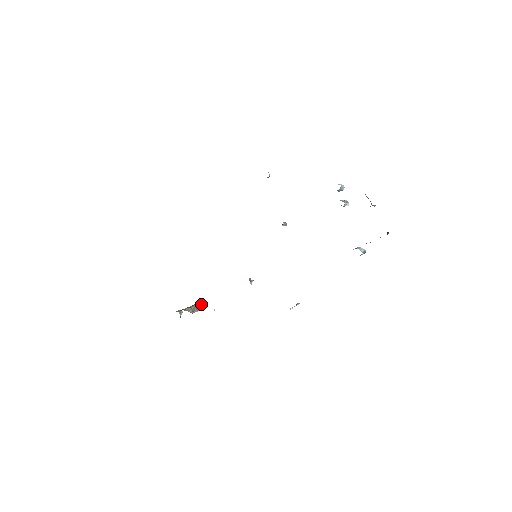
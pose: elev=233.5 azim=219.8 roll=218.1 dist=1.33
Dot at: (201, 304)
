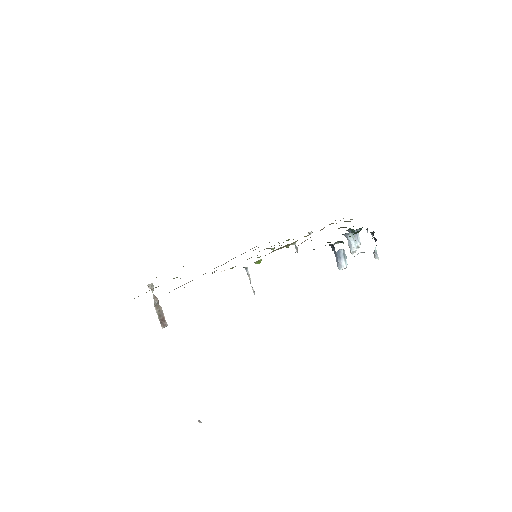
Dot at: (164, 319)
